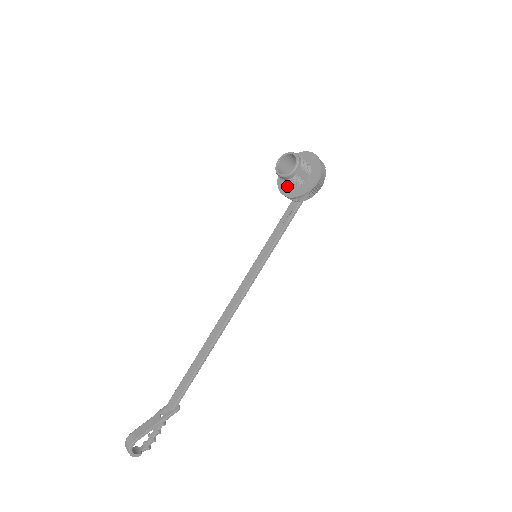
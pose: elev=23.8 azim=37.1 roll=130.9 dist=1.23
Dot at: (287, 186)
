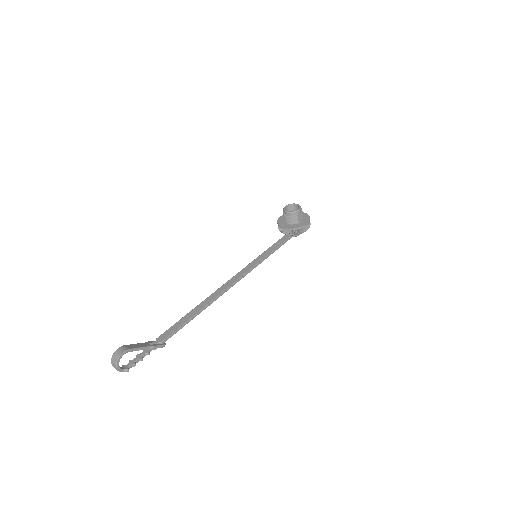
Dot at: (285, 224)
